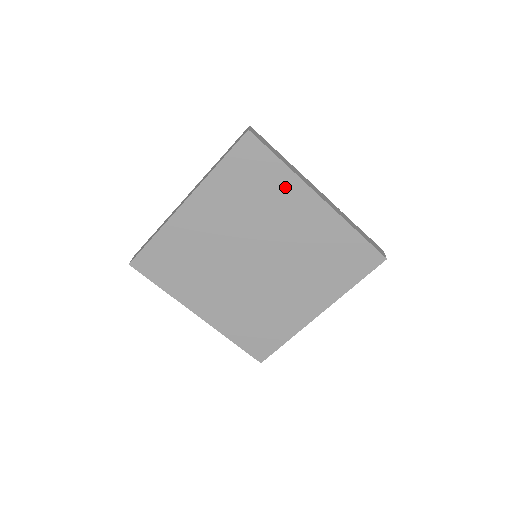
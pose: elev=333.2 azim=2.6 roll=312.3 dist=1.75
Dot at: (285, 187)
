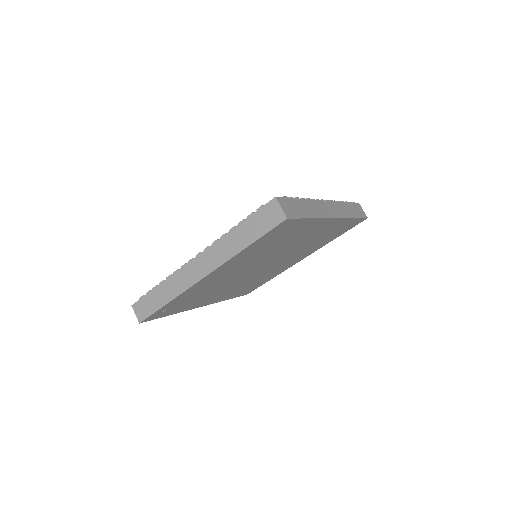
Dot at: (306, 228)
